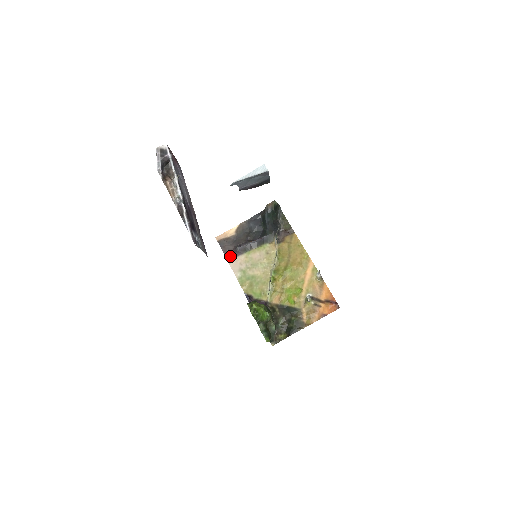
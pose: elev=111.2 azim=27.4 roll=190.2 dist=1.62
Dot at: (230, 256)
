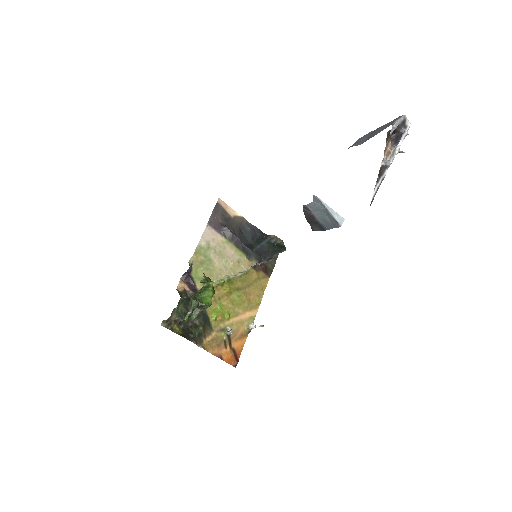
Dot at: (213, 224)
